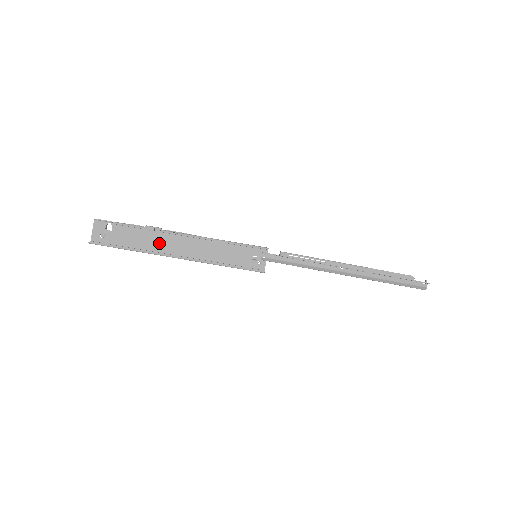
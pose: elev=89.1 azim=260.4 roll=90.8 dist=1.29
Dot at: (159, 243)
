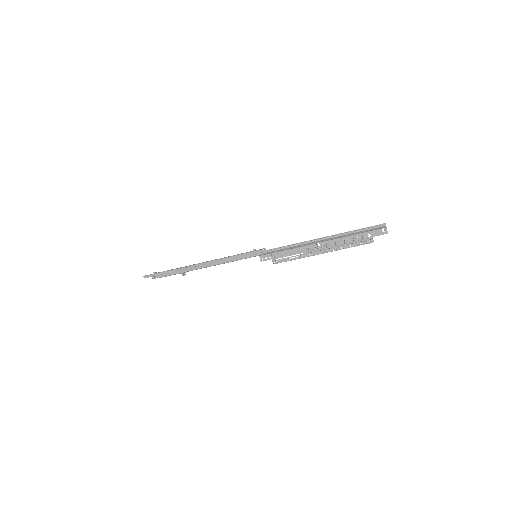
Dot at: occluded
